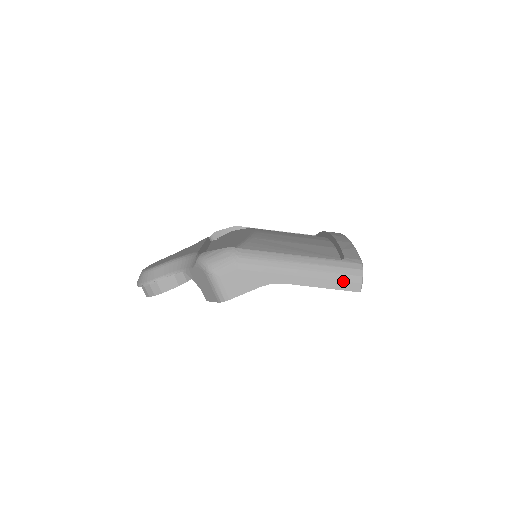
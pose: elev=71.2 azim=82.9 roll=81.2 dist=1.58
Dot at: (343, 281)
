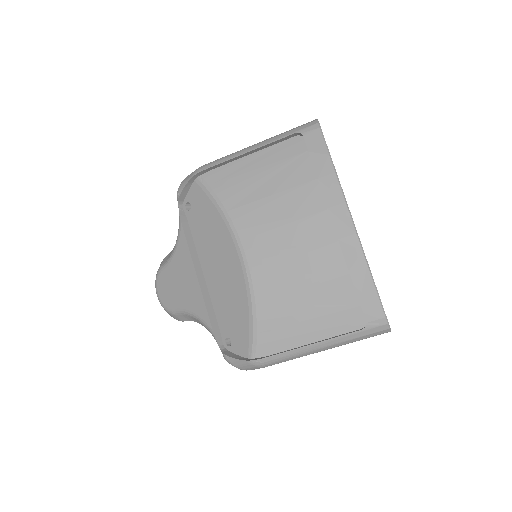
Dot at: occluded
